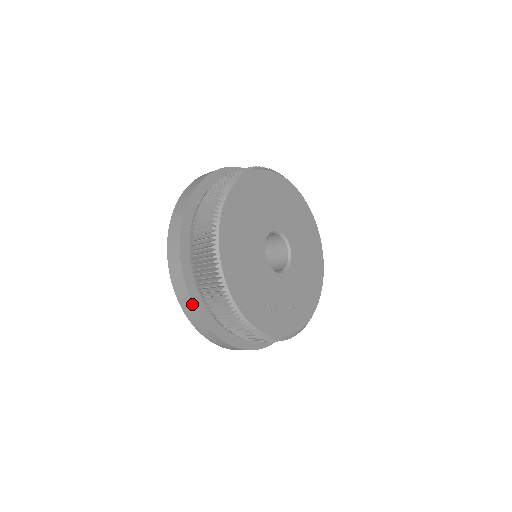
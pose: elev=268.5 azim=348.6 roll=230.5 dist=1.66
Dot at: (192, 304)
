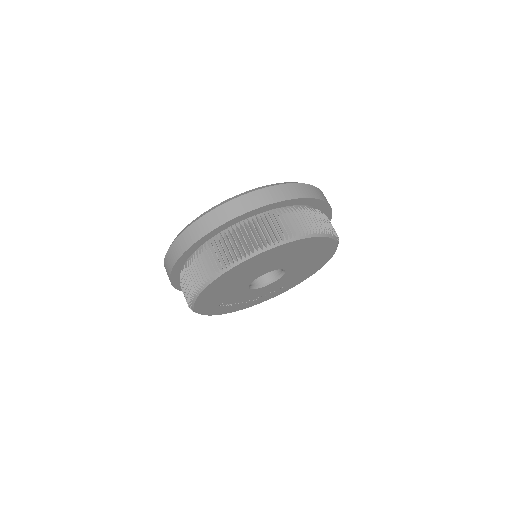
Dot at: (171, 283)
